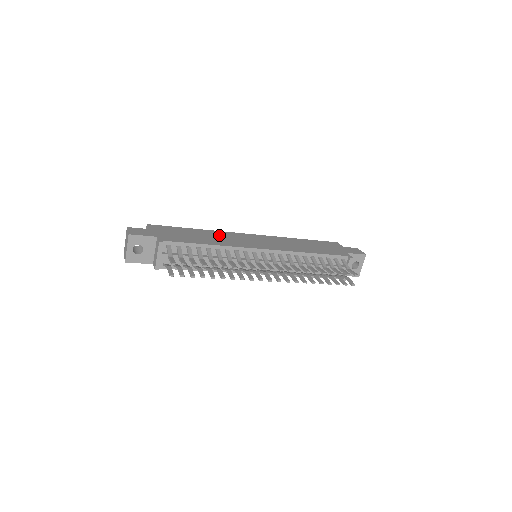
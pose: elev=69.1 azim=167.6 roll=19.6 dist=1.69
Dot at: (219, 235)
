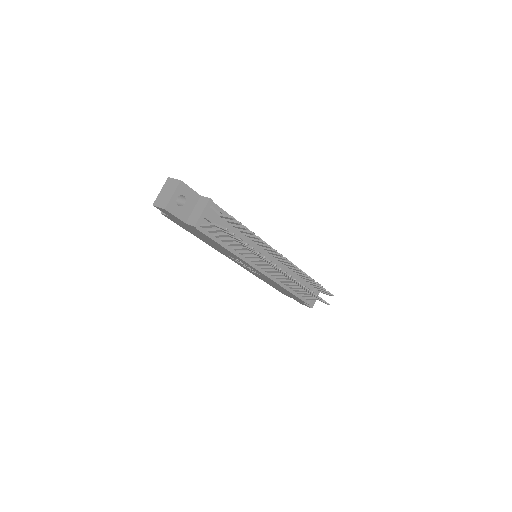
Dot at: occluded
